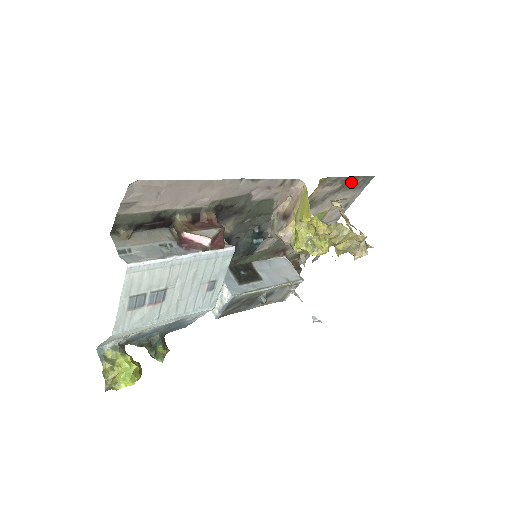
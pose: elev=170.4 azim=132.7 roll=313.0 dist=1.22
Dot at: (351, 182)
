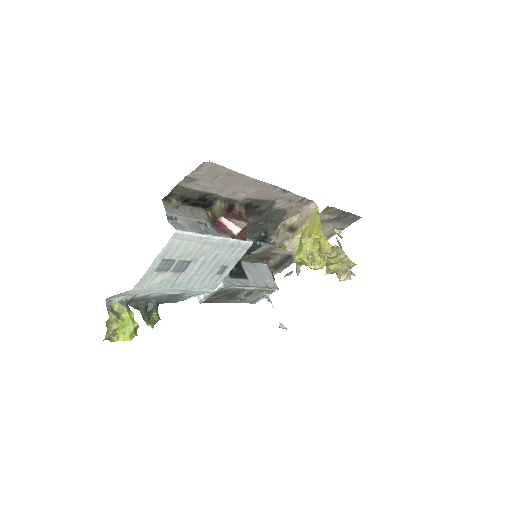
Dot at: (344, 216)
